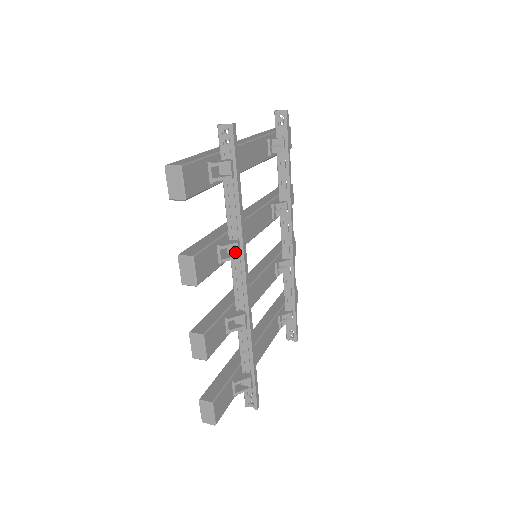
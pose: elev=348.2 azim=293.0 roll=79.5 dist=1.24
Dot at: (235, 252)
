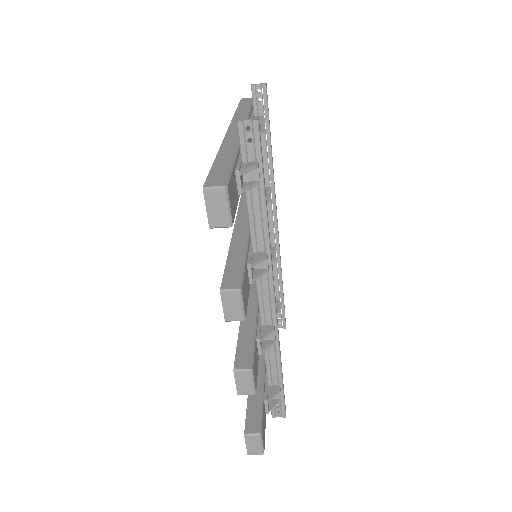
Dot at: (263, 266)
